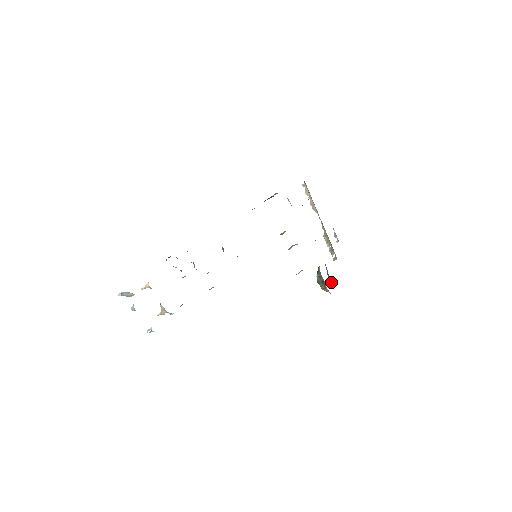
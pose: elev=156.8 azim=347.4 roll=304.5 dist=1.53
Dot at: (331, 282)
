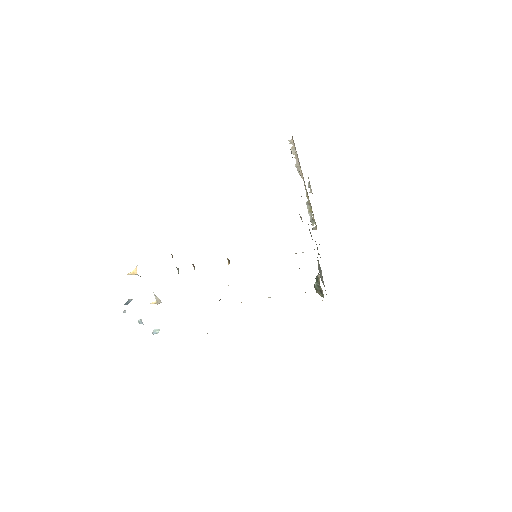
Dot at: (323, 281)
